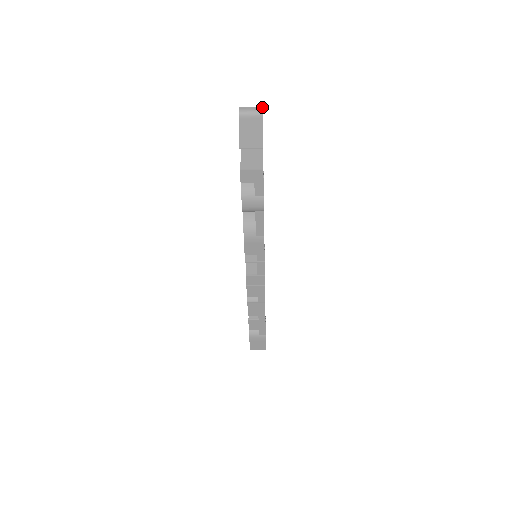
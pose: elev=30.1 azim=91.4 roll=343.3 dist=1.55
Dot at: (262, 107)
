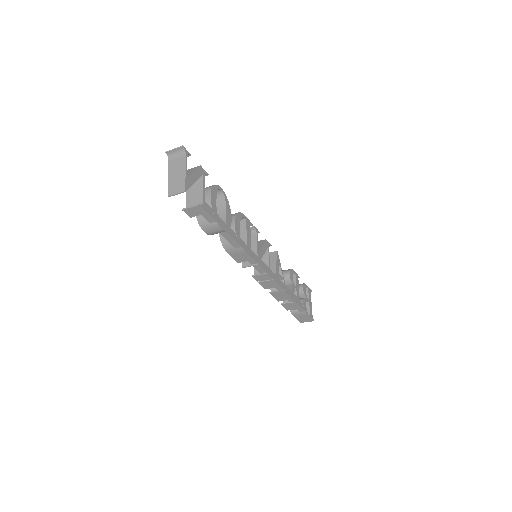
Dot at: (182, 146)
